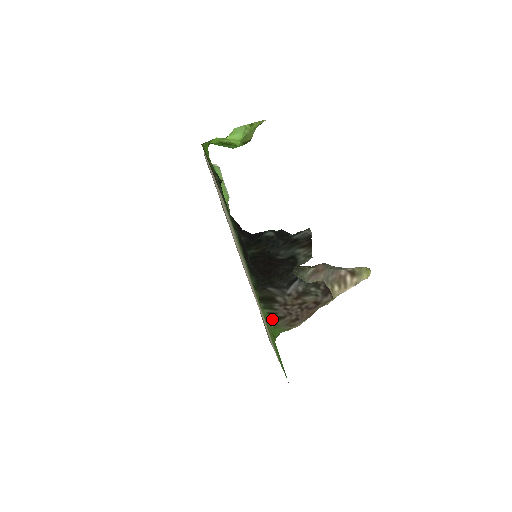
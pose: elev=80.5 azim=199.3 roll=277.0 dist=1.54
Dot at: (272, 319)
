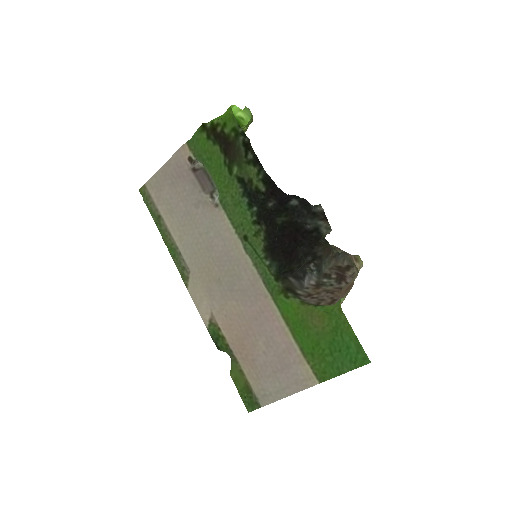
Dot at: (310, 304)
